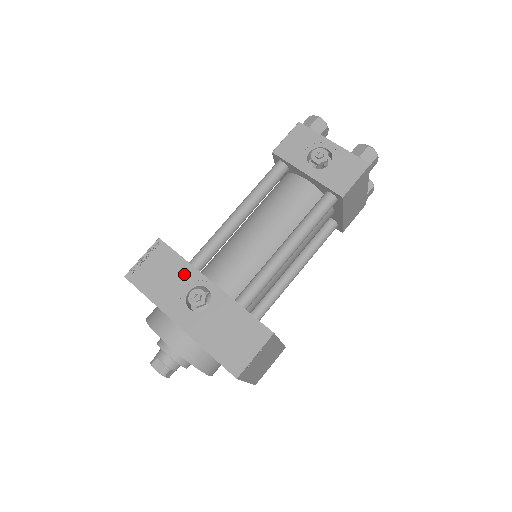
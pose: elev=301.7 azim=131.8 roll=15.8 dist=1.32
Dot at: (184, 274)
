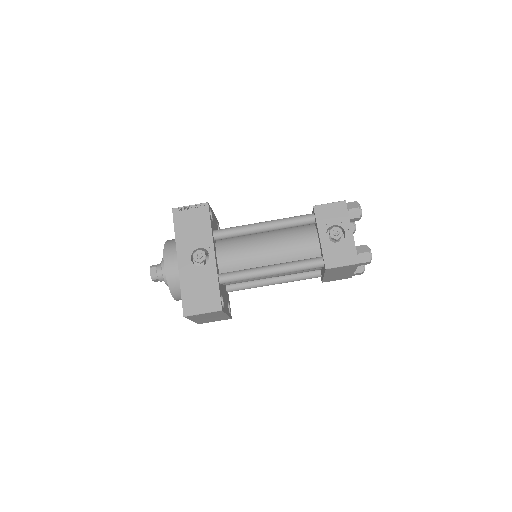
Dot at: (204, 236)
